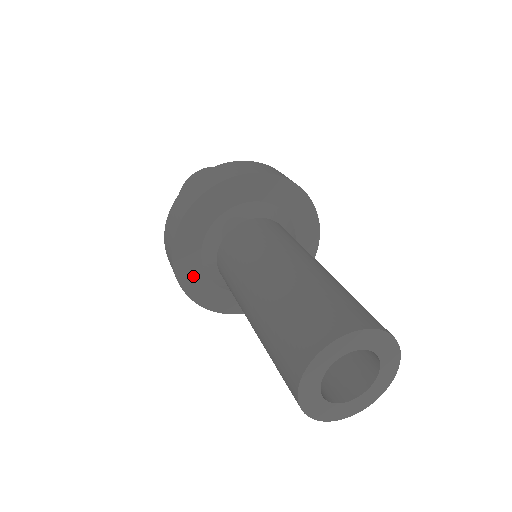
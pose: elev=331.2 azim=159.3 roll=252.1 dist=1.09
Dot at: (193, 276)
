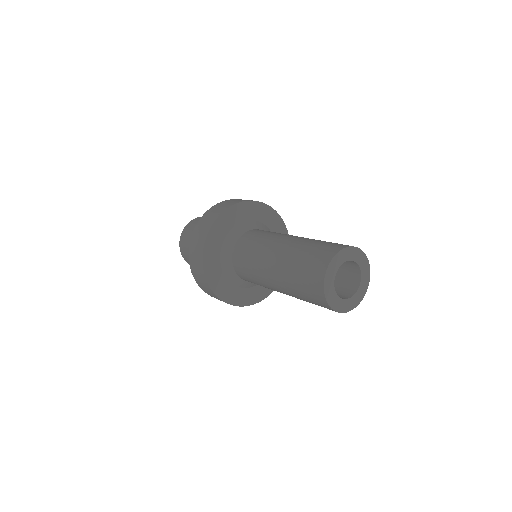
Dot at: (222, 287)
